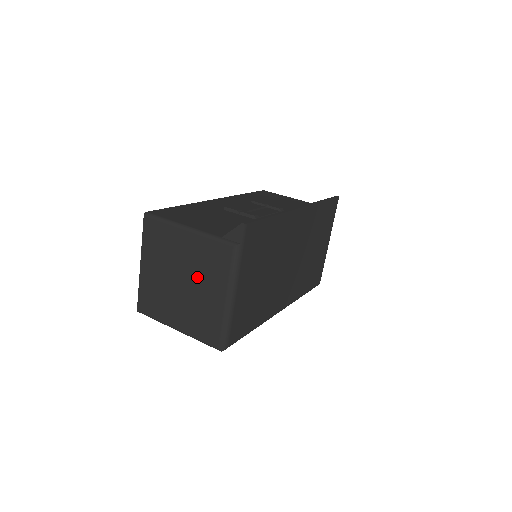
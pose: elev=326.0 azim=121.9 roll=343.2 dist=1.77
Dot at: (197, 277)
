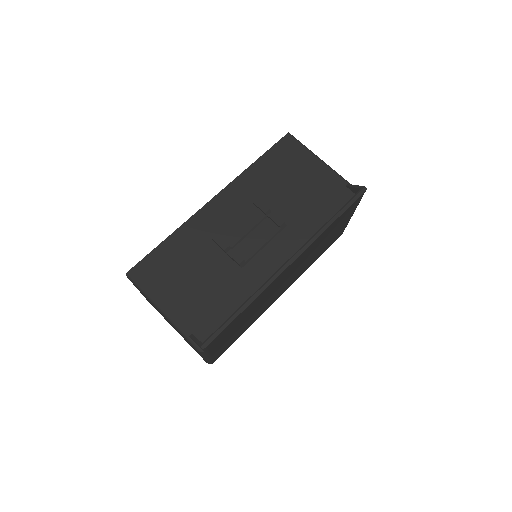
Dot at: occluded
